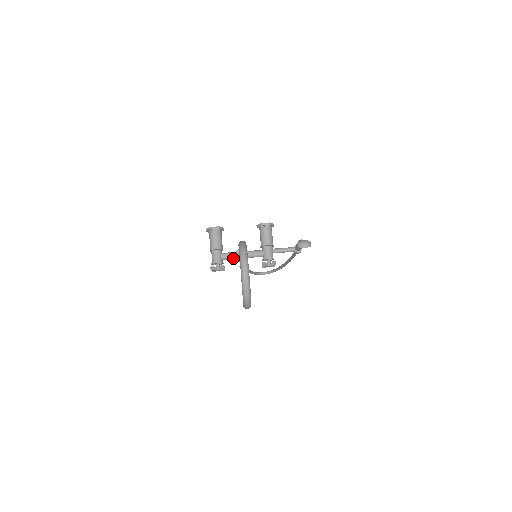
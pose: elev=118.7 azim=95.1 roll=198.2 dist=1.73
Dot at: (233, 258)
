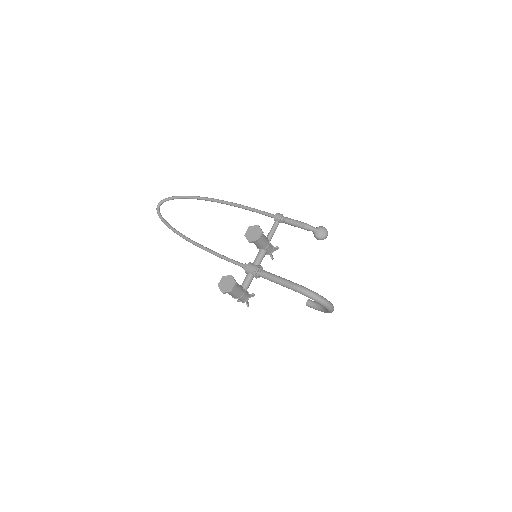
Dot at: (251, 281)
